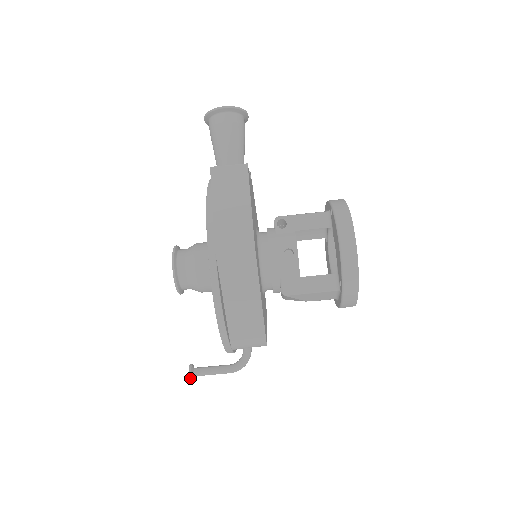
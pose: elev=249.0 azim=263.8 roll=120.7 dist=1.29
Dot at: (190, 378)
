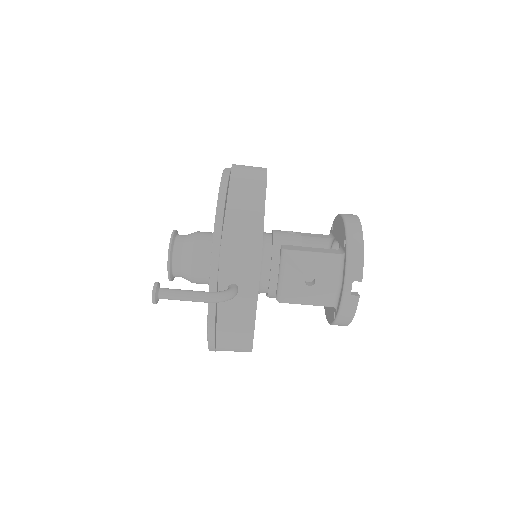
Dot at: (154, 287)
